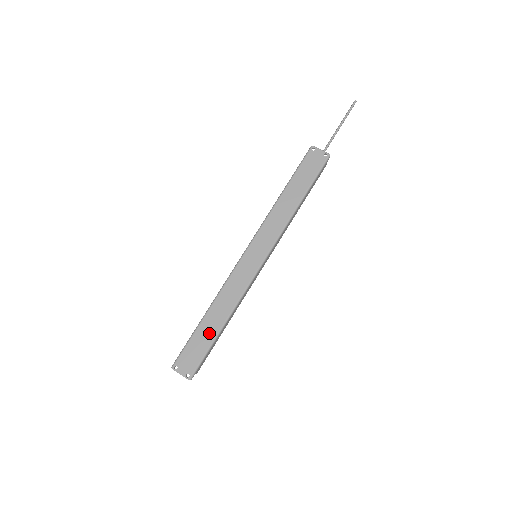
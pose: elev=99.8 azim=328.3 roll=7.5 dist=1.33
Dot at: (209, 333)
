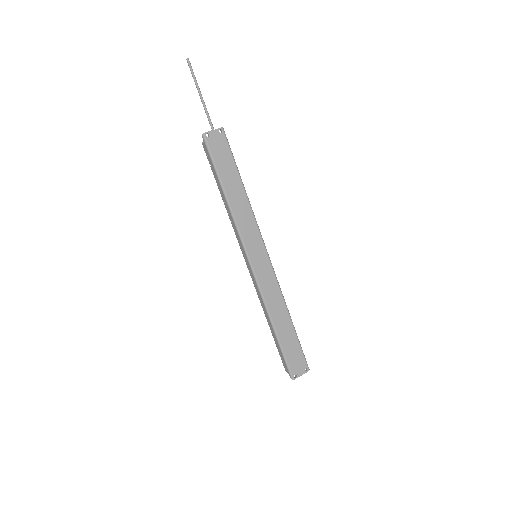
Dot at: (289, 335)
